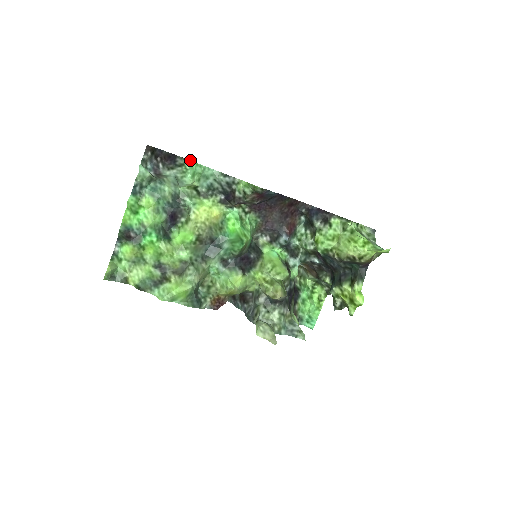
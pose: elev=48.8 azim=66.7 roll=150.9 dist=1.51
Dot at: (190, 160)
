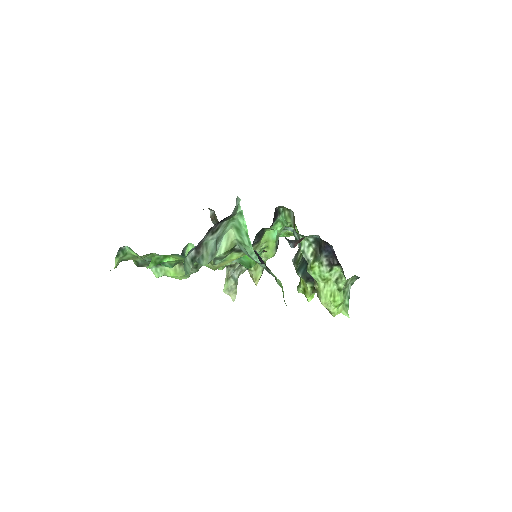
Dot at: occluded
